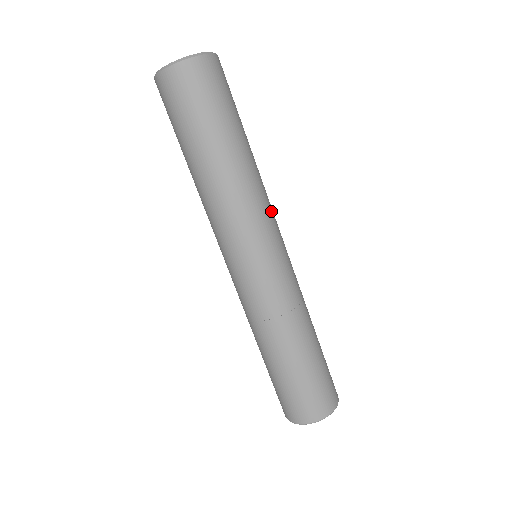
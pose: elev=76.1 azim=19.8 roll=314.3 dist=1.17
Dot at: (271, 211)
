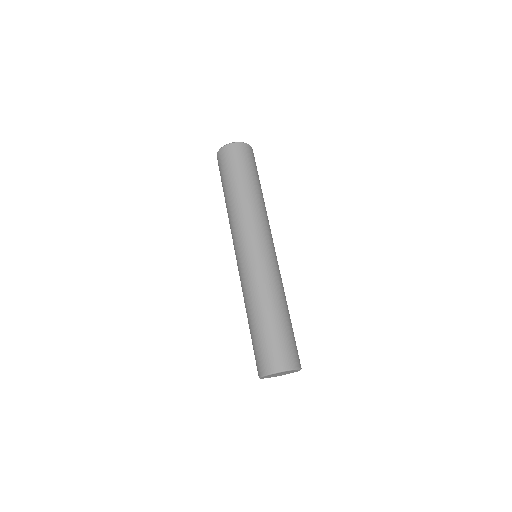
Dot at: occluded
